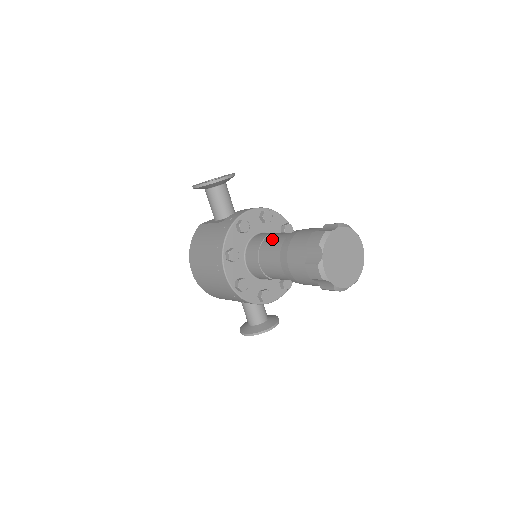
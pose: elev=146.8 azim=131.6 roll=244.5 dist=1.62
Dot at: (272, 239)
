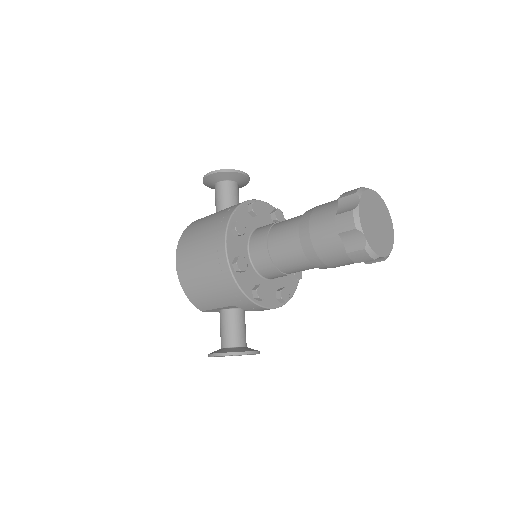
Dot at: (288, 219)
